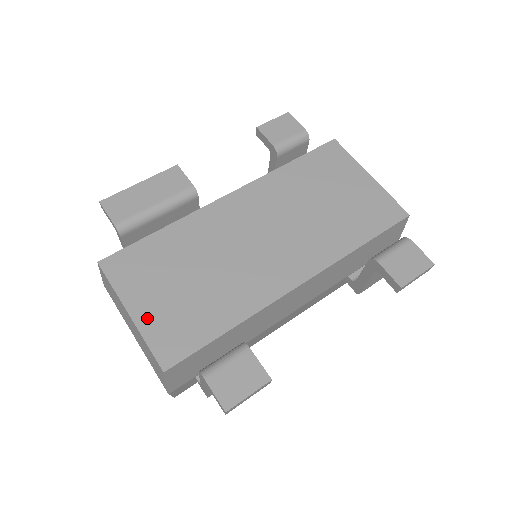
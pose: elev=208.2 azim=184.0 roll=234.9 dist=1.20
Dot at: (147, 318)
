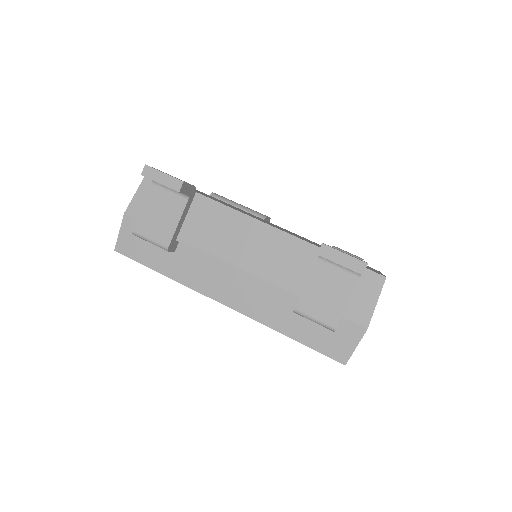
Dot at: occluded
